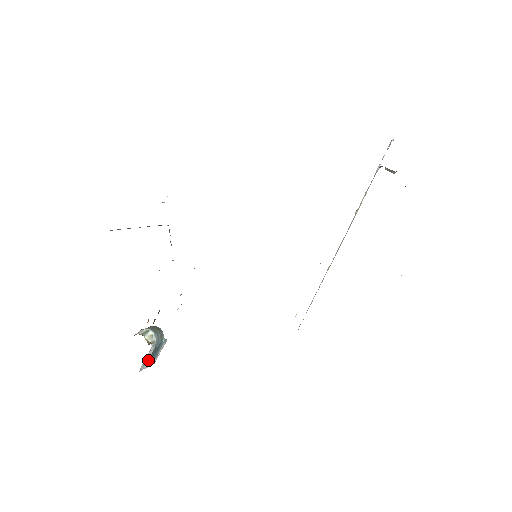
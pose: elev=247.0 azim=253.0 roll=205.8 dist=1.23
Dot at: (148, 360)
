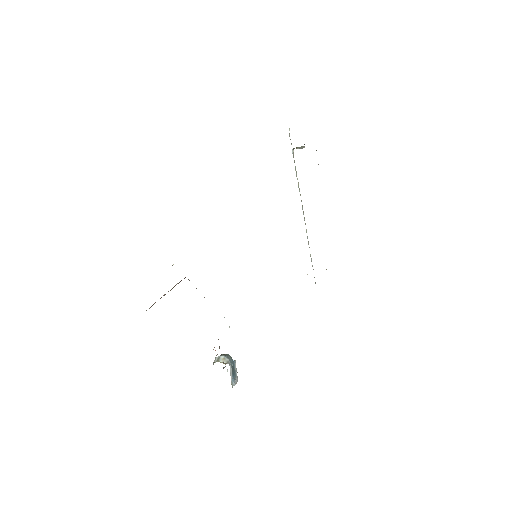
Dot at: (232, 378)
